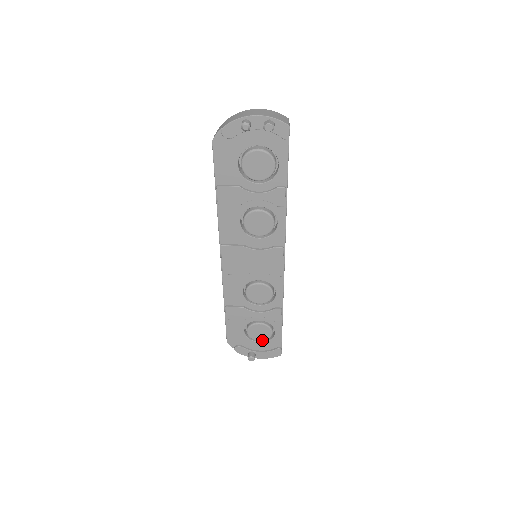
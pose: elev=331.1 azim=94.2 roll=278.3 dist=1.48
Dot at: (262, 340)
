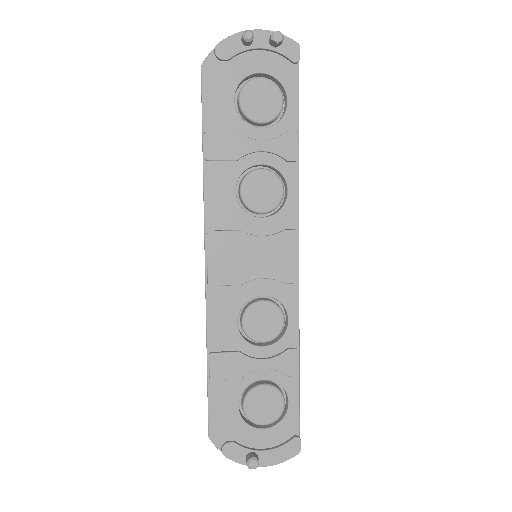
Dot at: (268, 422)
